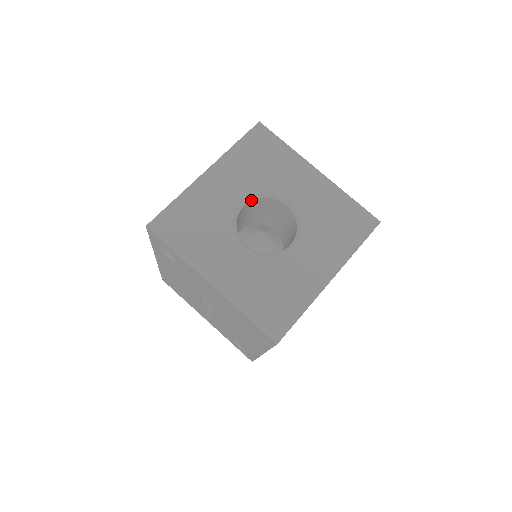
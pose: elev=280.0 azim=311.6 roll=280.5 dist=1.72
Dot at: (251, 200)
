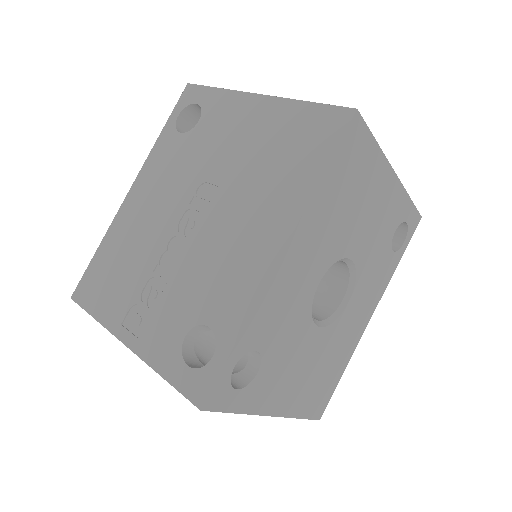
Dot at: occluded
